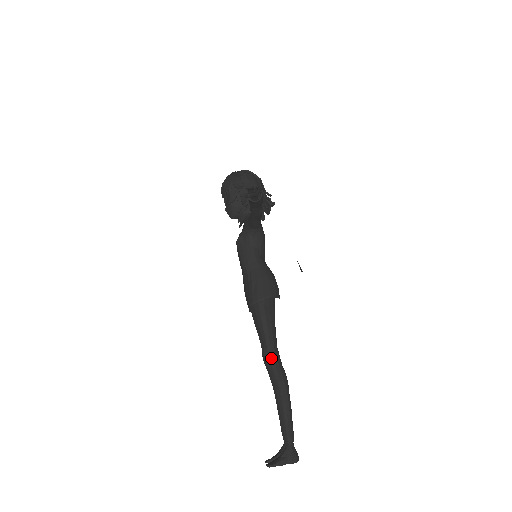
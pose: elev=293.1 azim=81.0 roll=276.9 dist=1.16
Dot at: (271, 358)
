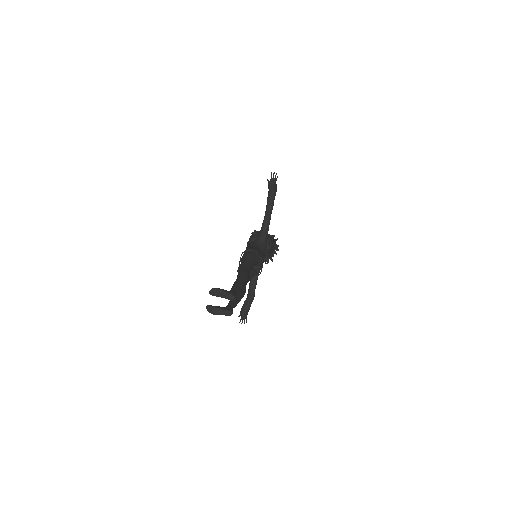
Dot at: (243, 266)
